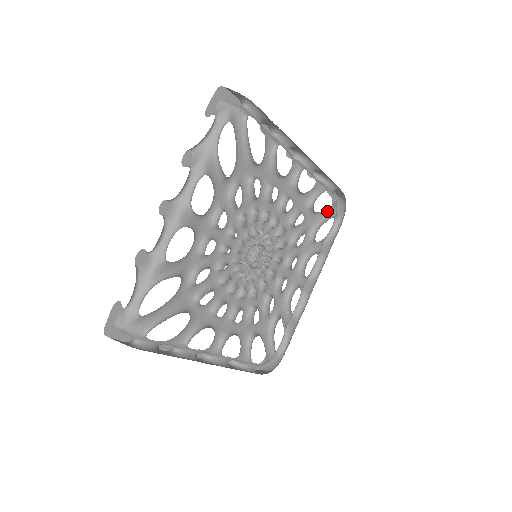
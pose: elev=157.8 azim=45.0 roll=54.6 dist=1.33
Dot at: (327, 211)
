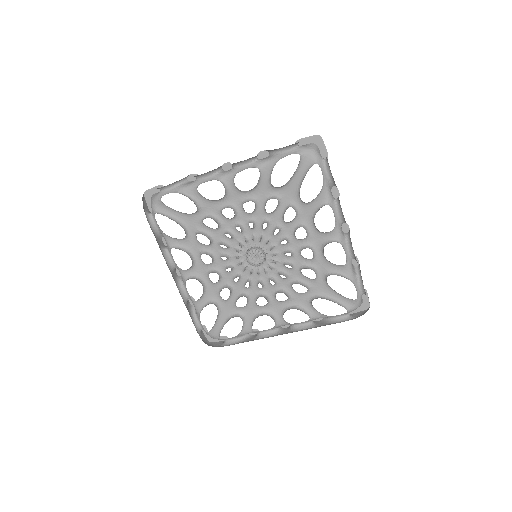
Dot at: (342, 298)
